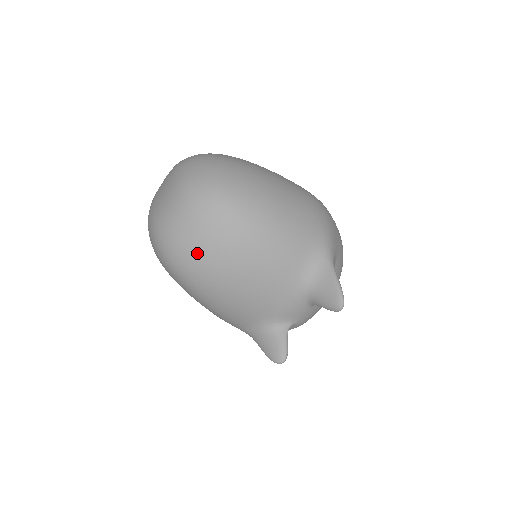
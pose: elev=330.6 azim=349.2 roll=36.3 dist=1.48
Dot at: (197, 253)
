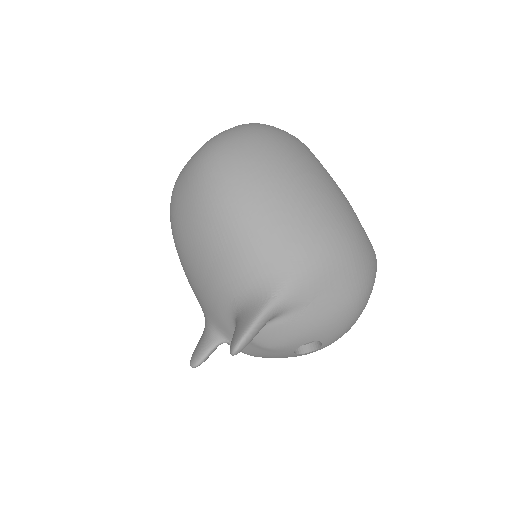
Dot at: (175, 207)
